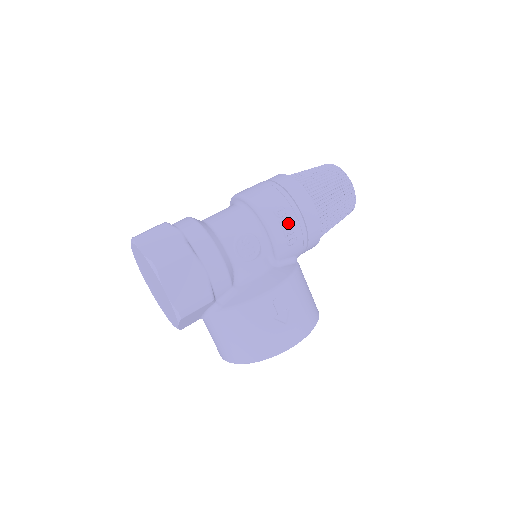
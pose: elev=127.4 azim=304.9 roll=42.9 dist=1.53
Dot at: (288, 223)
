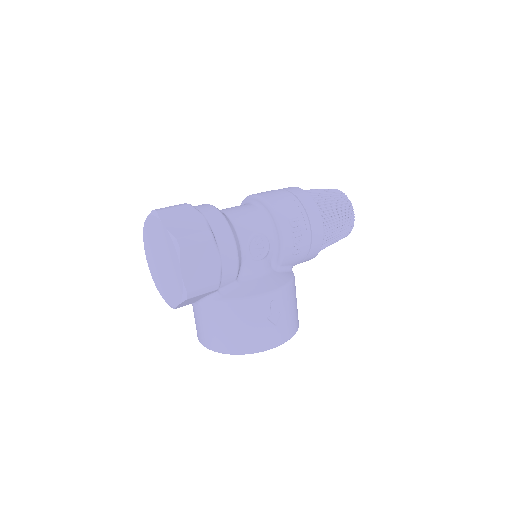
Dot at: (299, 234)
